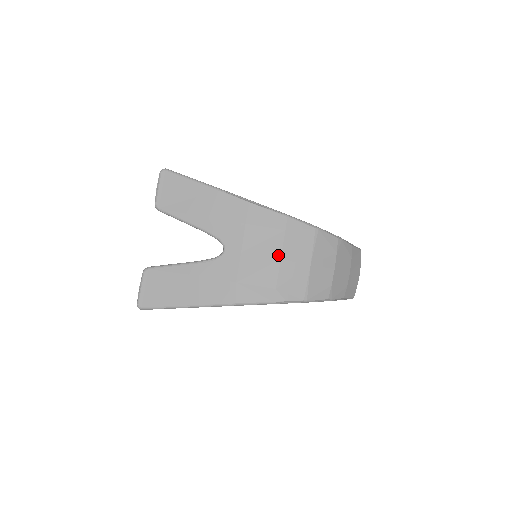
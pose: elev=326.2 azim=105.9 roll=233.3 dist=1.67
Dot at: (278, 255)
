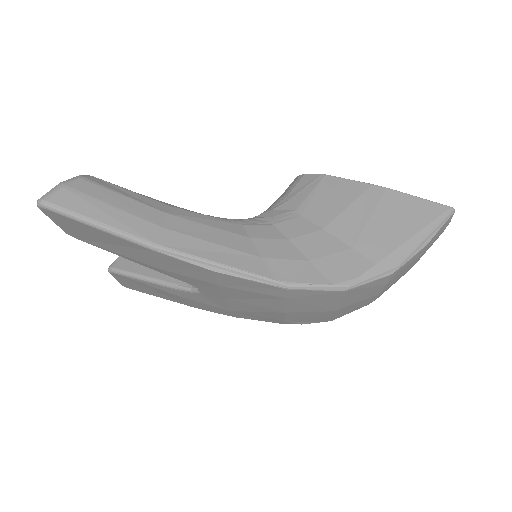
Dot at: (280, 310)
